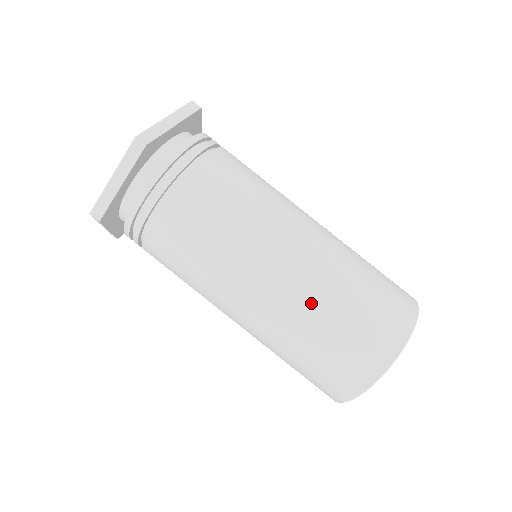
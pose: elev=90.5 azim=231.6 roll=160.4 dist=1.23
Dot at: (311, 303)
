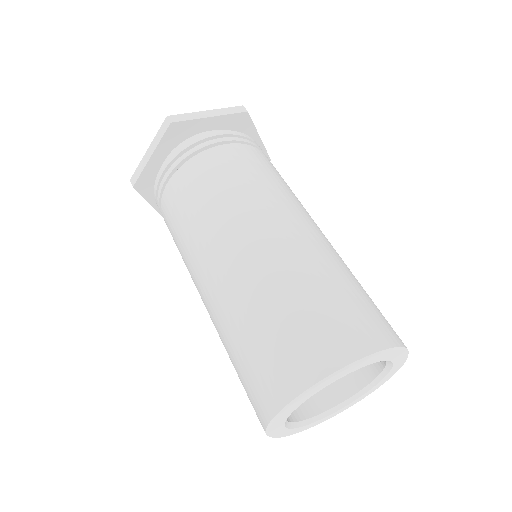
Dot at: (250, 291)
